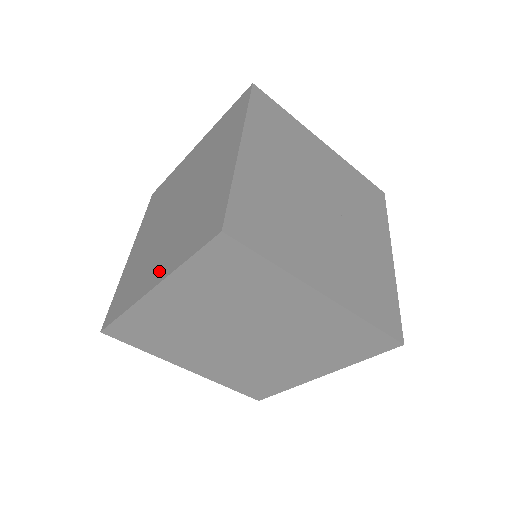
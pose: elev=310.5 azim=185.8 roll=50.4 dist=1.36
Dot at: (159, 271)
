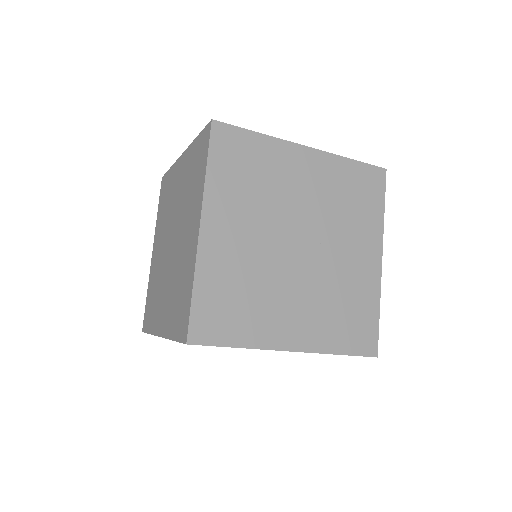
Dot at: (163, 321)
